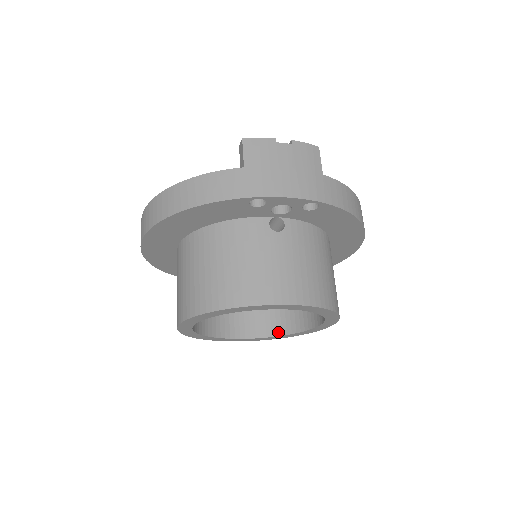
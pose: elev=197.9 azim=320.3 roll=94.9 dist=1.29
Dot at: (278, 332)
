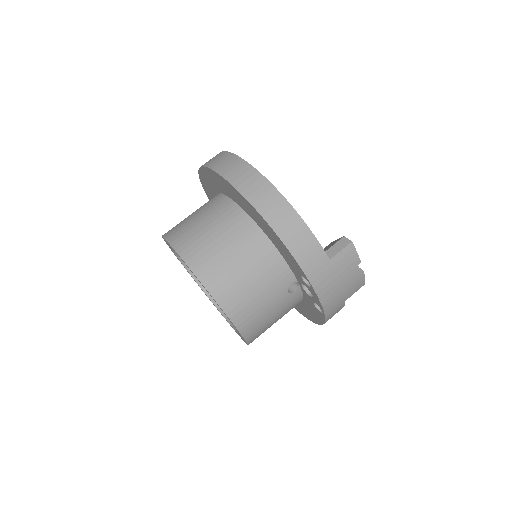
Dot at: occluded
